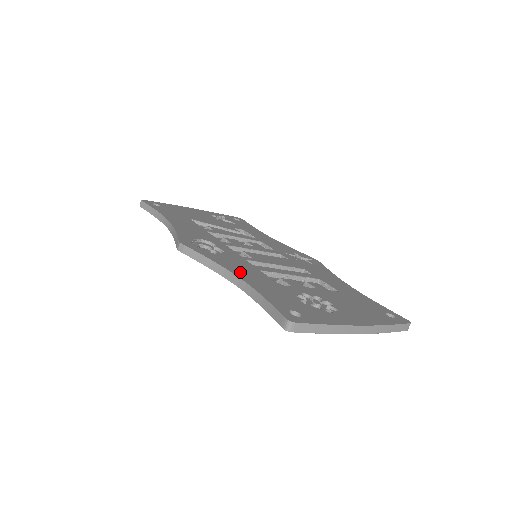
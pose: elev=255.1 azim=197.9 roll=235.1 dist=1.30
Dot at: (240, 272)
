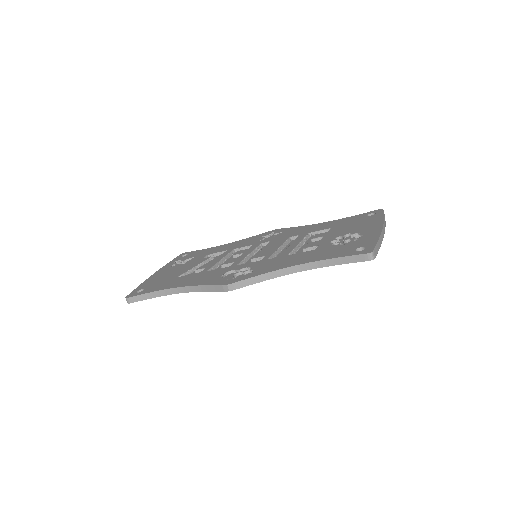
Dot at: (289, 263)
